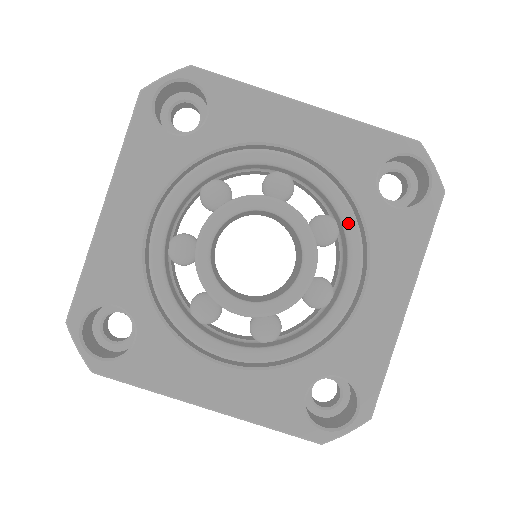
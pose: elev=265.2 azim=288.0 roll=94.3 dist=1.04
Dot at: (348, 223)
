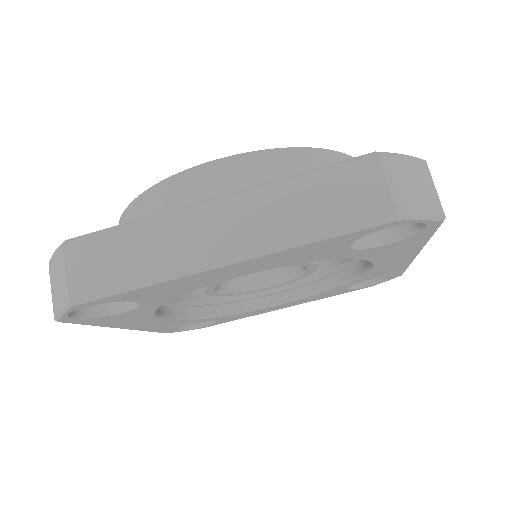
Dot at: occluded
